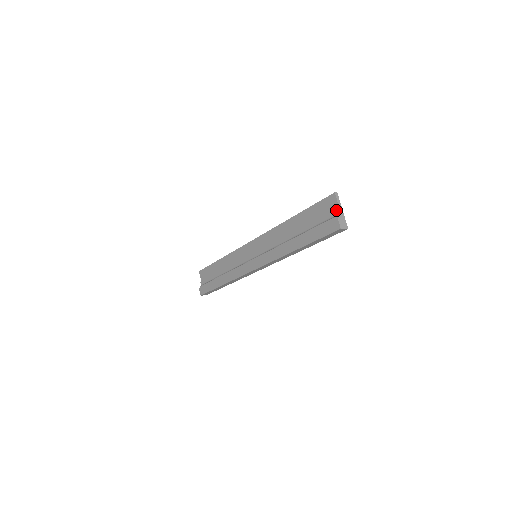
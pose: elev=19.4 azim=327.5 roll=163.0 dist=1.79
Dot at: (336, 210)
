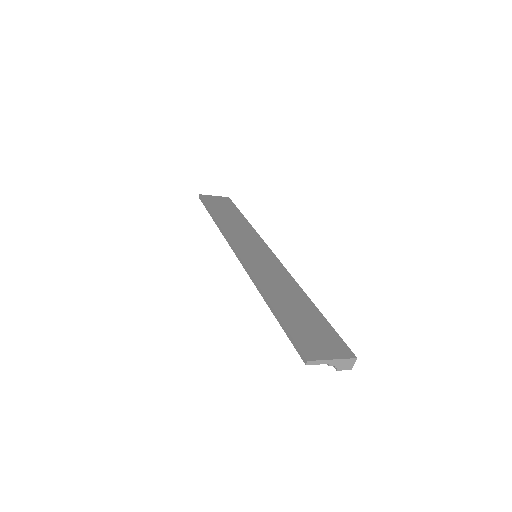
Dot at: occluded
